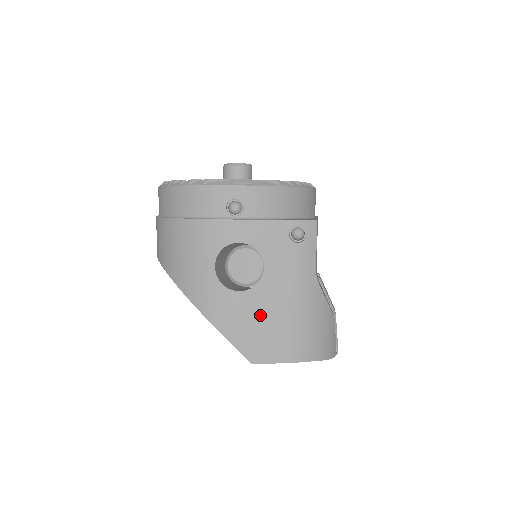
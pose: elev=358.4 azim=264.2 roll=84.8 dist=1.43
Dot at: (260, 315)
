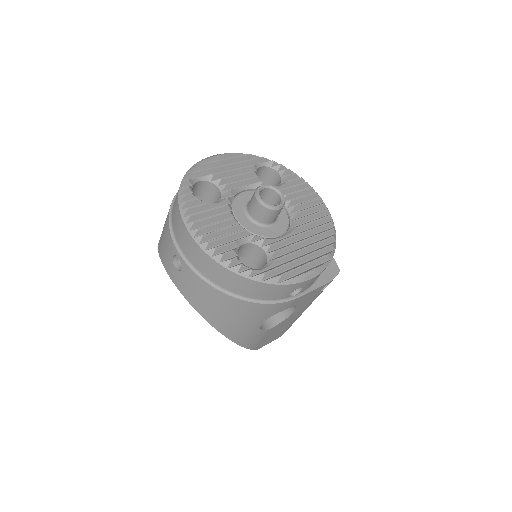
Dot at: (276, 331)
